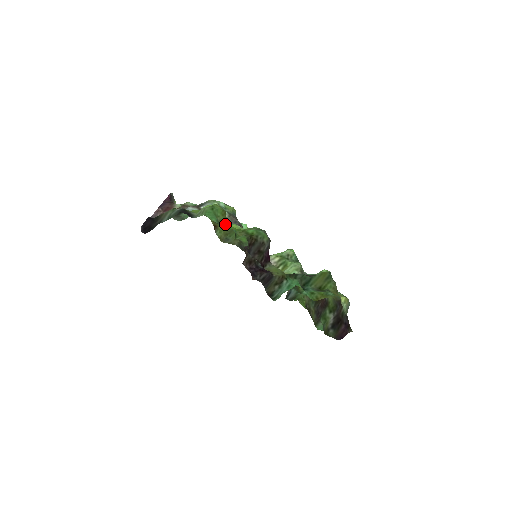
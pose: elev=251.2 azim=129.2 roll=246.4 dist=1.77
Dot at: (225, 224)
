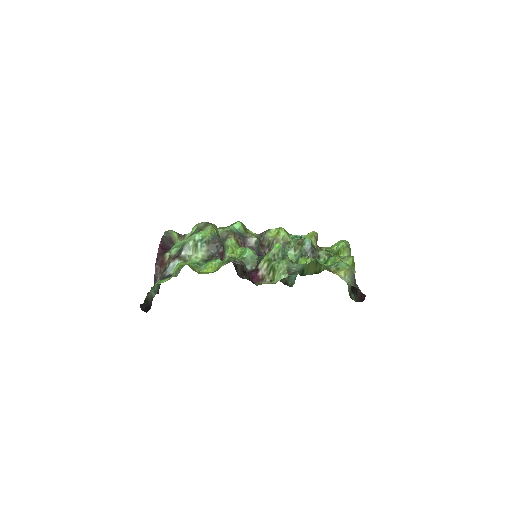
Dot at: (199, 273)
